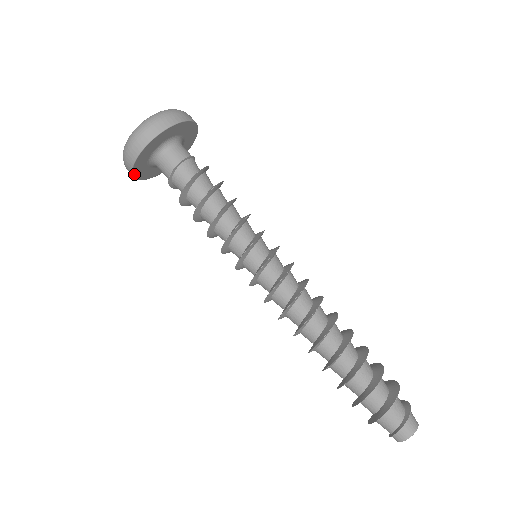
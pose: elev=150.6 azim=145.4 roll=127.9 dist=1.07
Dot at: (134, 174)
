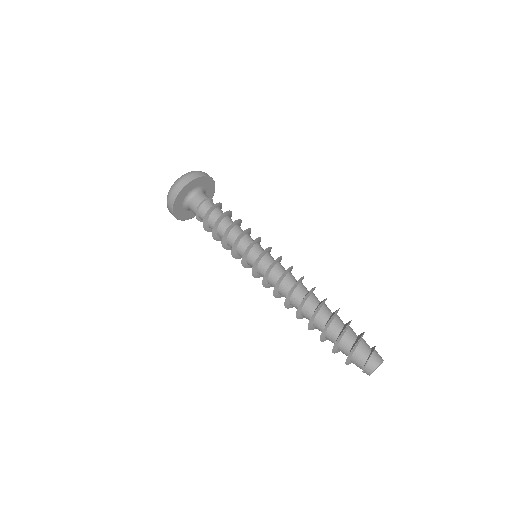
Dot at: (174, 214)
